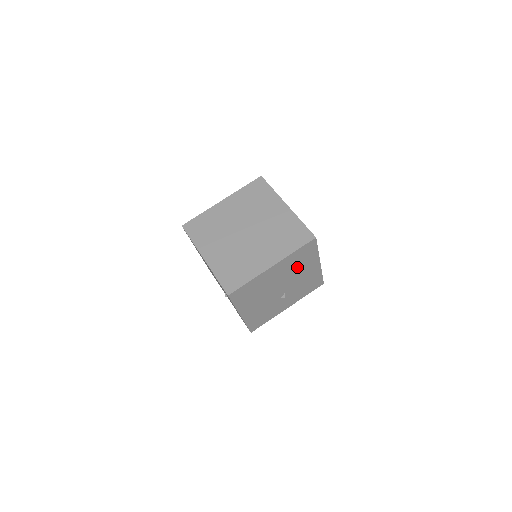
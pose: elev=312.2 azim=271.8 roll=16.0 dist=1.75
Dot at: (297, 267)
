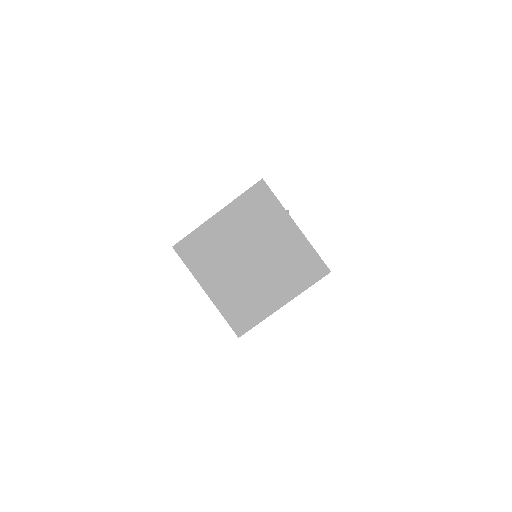
Dot at: occluded
